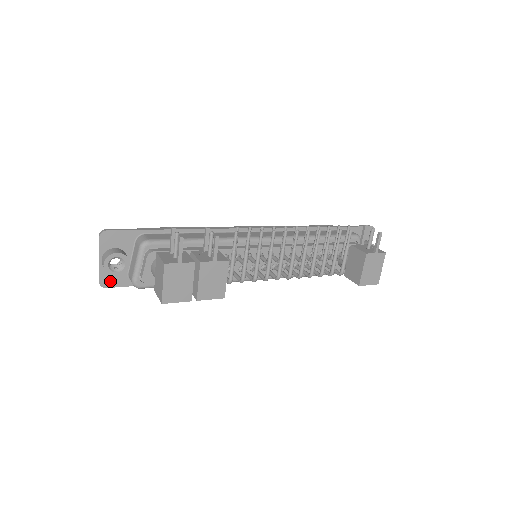
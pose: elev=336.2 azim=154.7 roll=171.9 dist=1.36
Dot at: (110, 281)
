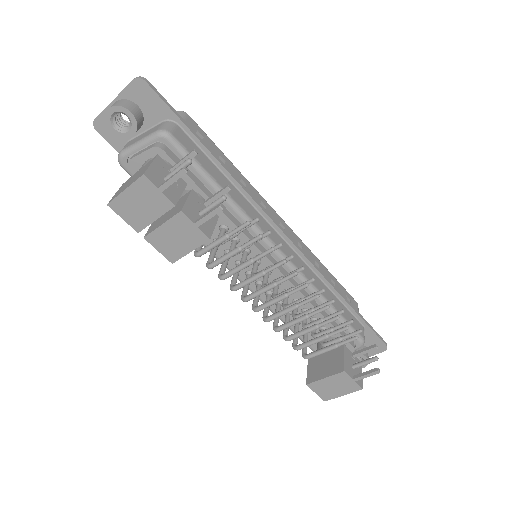
Dot at: (106, 129)
